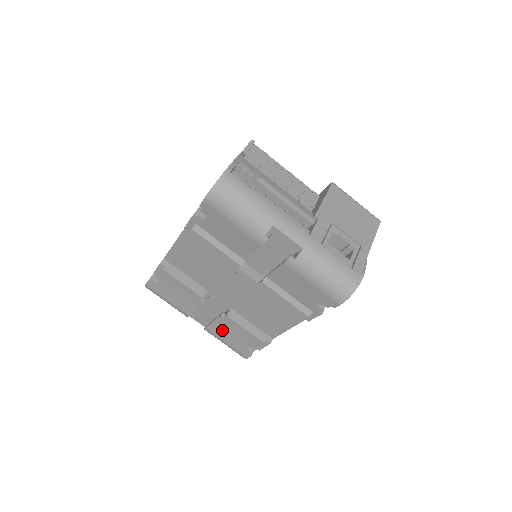
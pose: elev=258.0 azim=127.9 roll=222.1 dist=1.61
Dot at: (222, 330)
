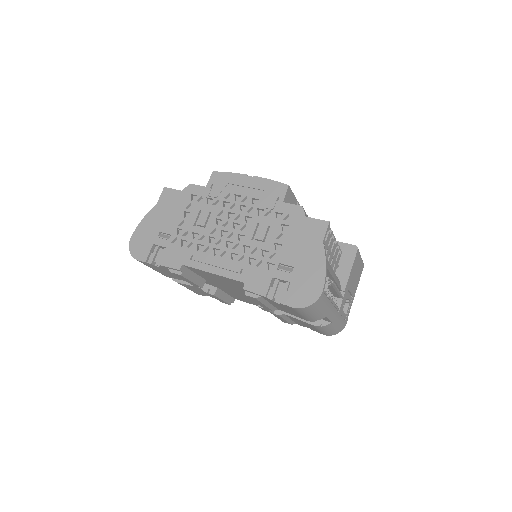
Dot at: (194, 288)
